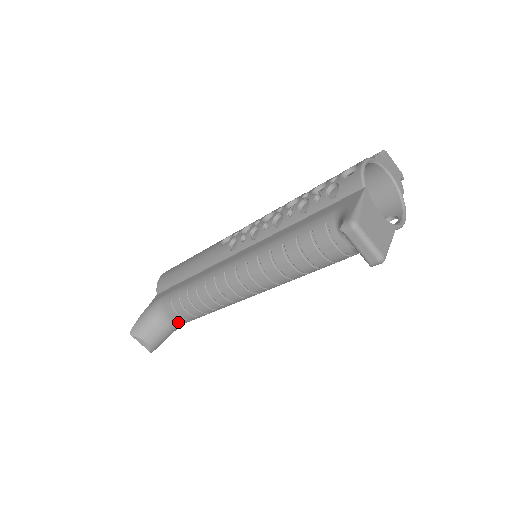
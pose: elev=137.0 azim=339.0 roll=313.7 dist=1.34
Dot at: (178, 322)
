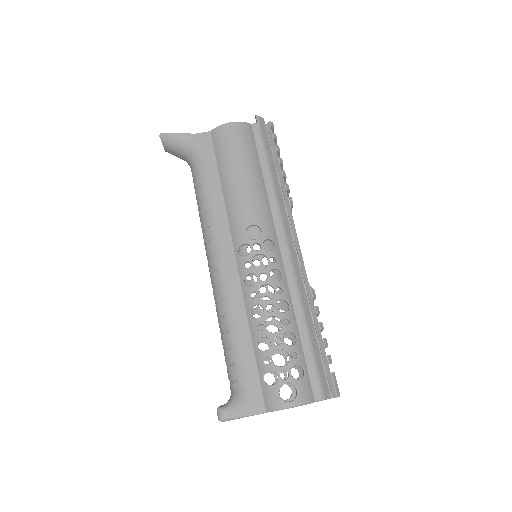
Dot at: occluded
